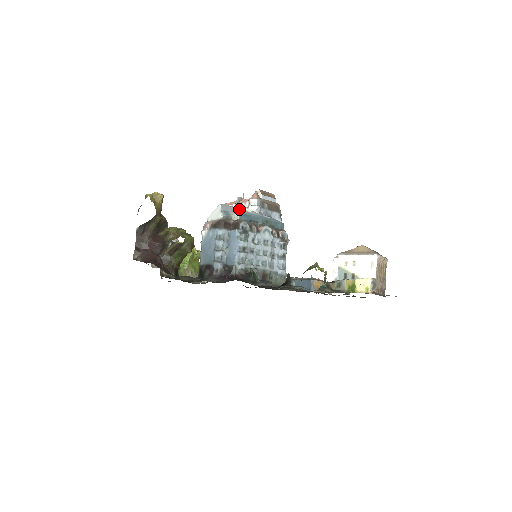
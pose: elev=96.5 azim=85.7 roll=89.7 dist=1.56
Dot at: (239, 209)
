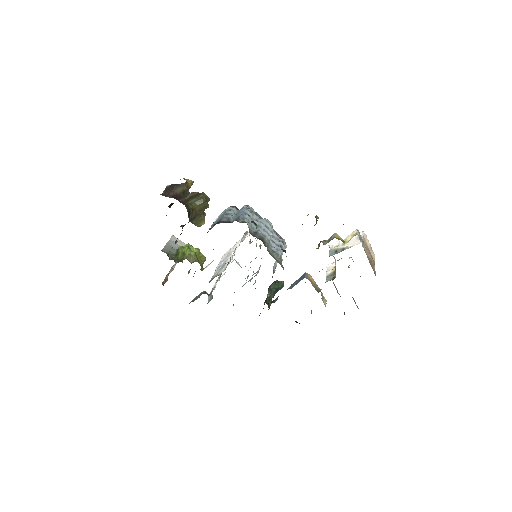
Dot at: occluded
